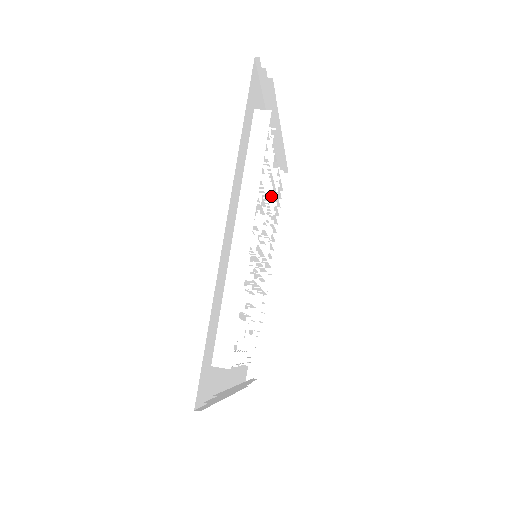
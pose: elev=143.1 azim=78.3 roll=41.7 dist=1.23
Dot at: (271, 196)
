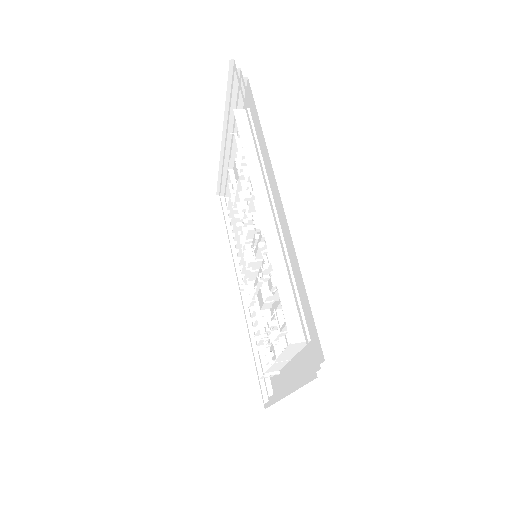
Dot at: occluded
